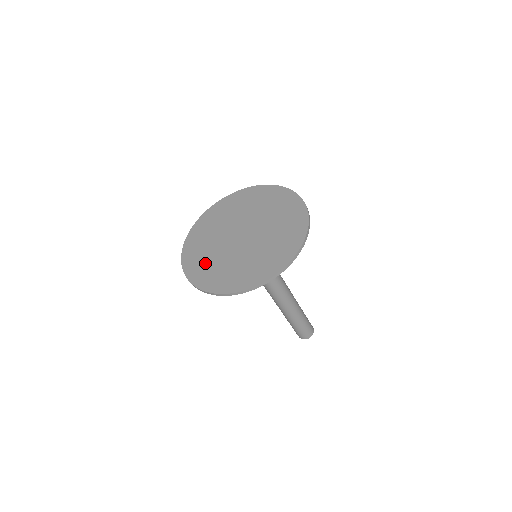
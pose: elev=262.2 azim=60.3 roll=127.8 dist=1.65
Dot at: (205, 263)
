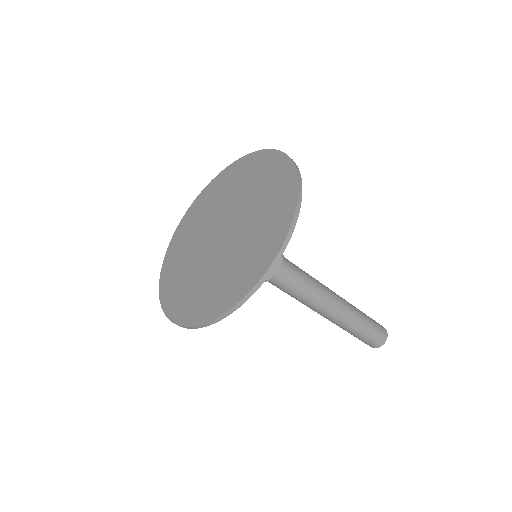
Dot at: (209, 291)
